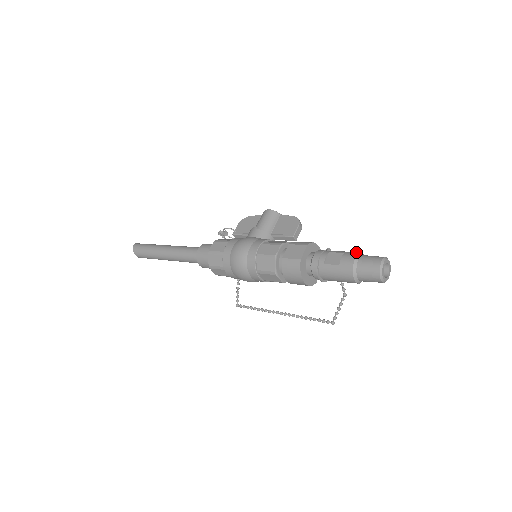
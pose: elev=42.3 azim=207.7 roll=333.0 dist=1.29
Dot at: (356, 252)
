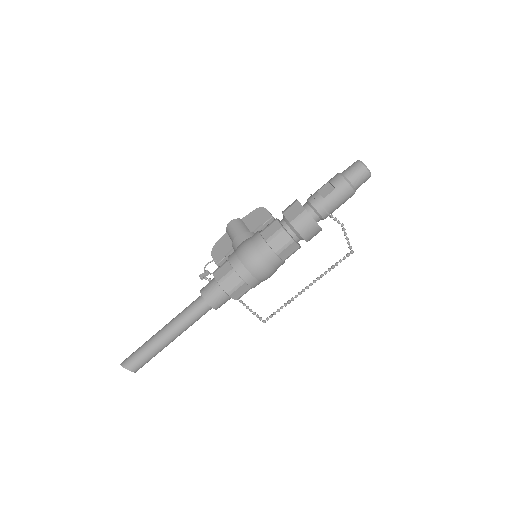
Dot at: (335, 175)
